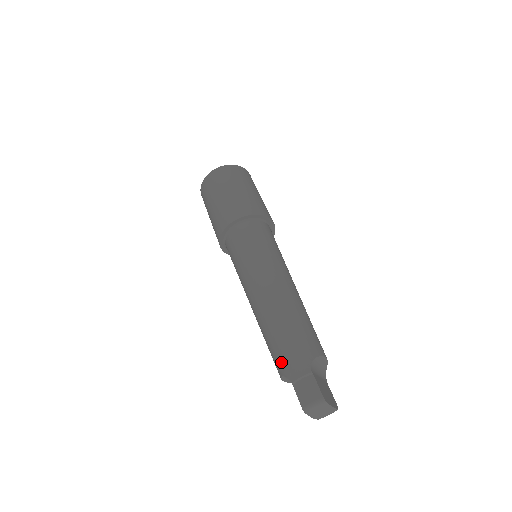
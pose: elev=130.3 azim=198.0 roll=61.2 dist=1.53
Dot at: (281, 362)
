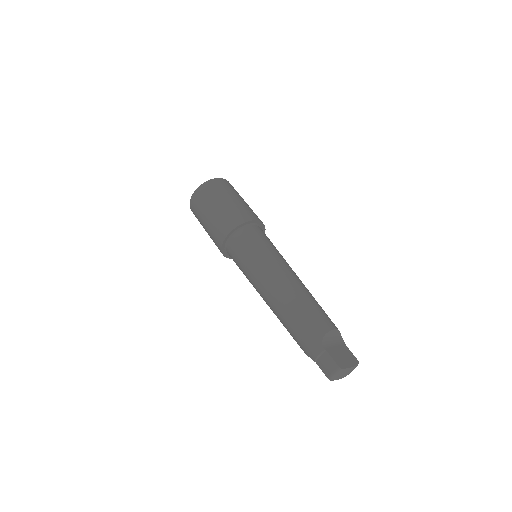
Dot at: (301, 347)
